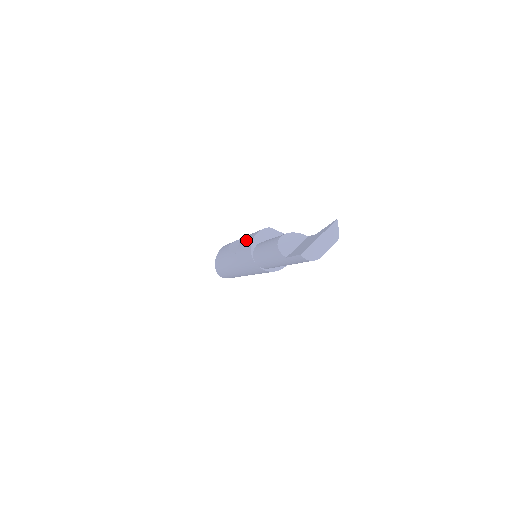
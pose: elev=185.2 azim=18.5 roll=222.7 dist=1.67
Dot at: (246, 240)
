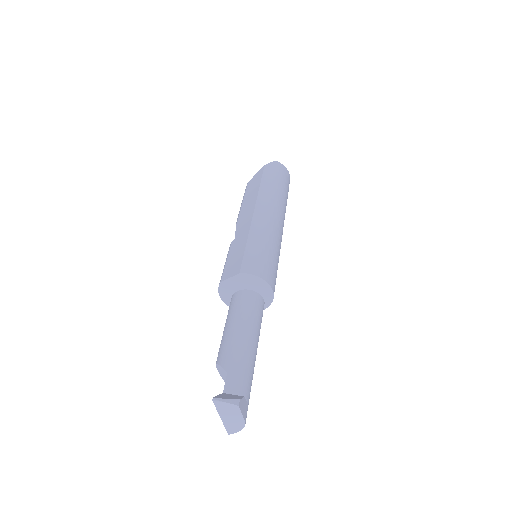
Dot at: occluded
